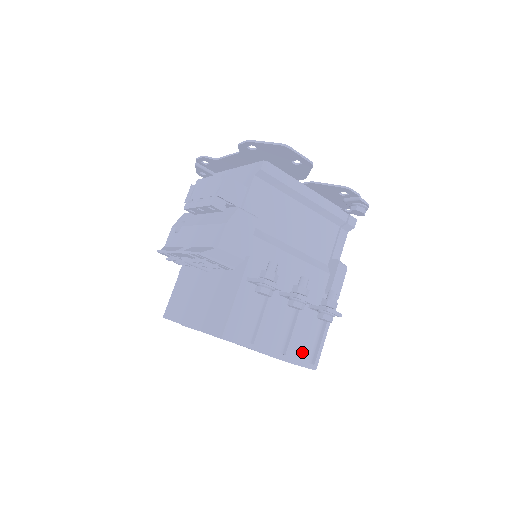
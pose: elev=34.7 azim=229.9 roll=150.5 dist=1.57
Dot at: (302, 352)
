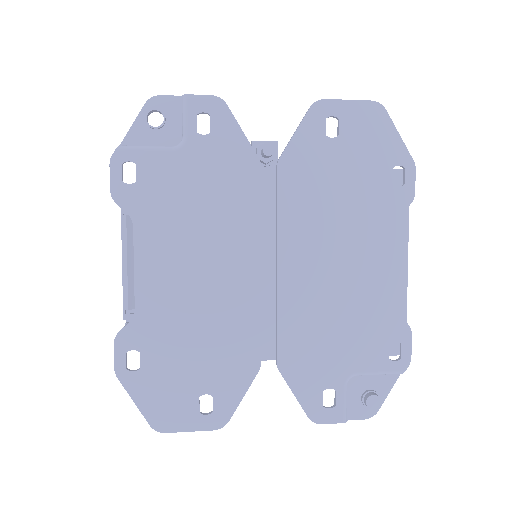
Dot at: occluded
